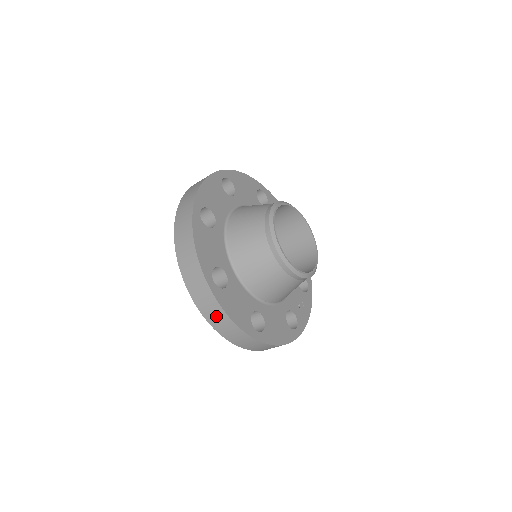
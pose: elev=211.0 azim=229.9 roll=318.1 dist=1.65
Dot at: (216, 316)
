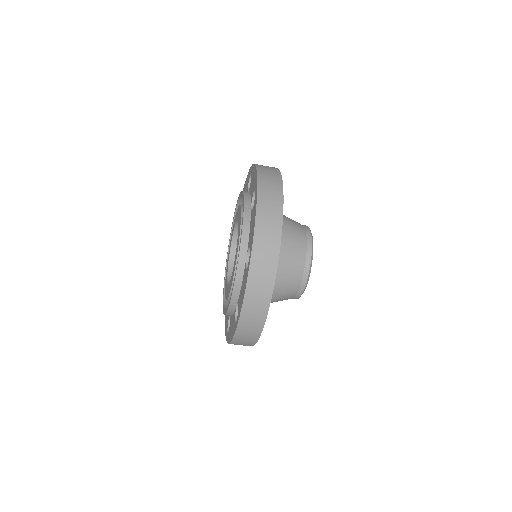
Dot at: (259, 294)
